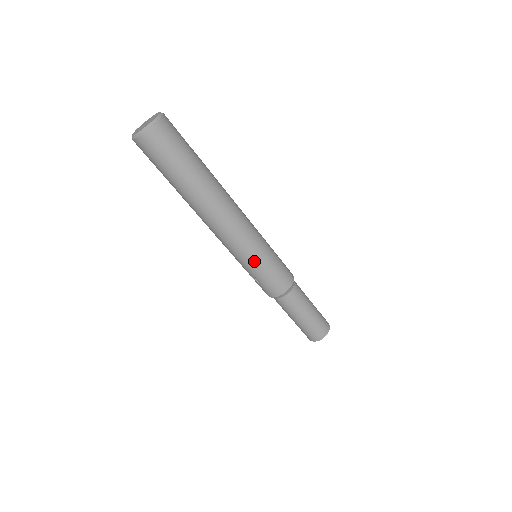
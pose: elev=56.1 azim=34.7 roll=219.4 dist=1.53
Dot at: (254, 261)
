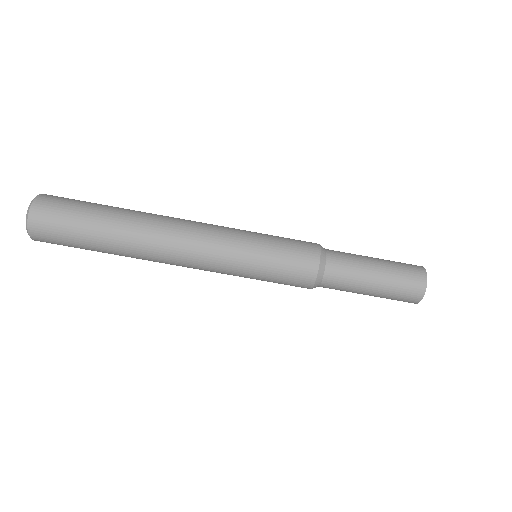
Dot at: (245, 275)
